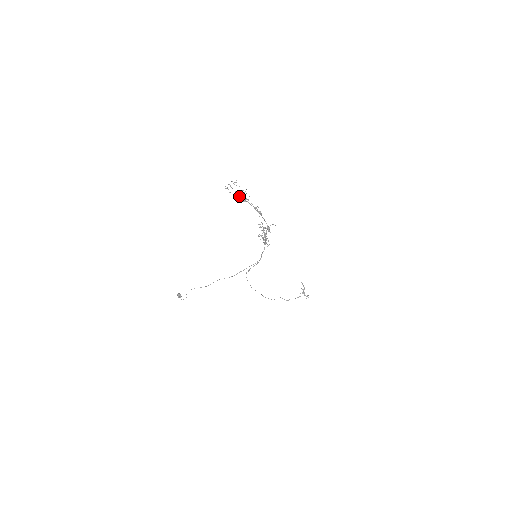
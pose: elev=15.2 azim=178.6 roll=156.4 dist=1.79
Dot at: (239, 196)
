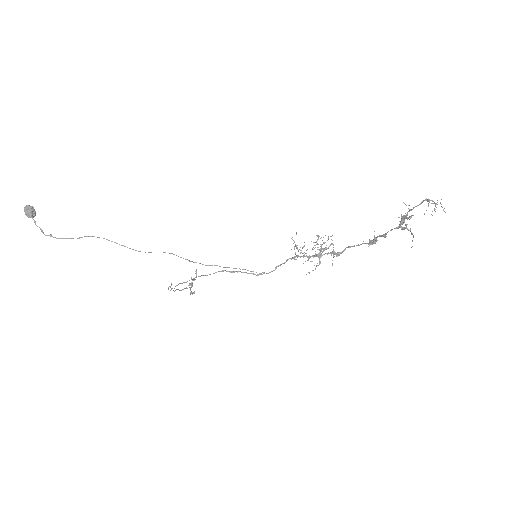
Dot at: occluded
